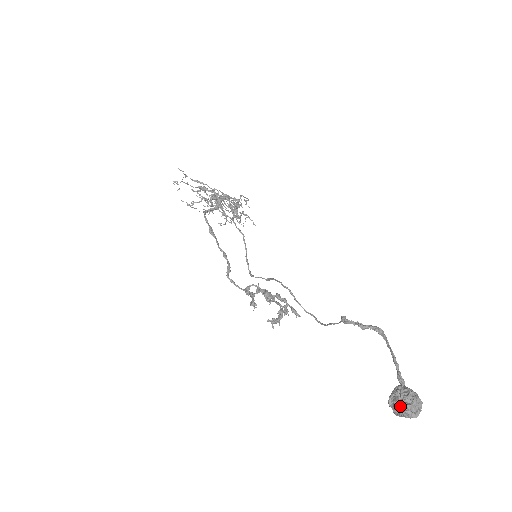
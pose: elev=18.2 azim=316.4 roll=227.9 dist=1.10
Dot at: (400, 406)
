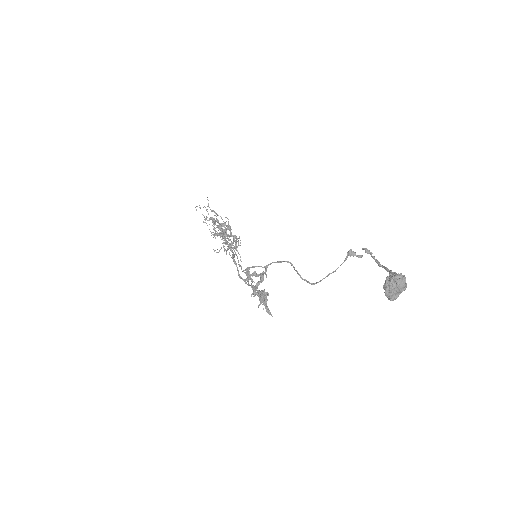
Dot at: (396, 276)
